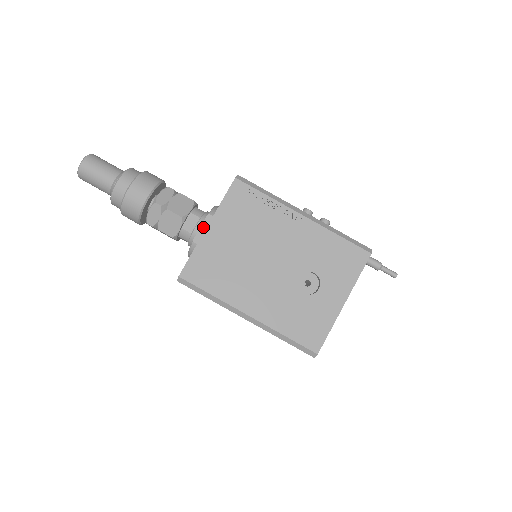
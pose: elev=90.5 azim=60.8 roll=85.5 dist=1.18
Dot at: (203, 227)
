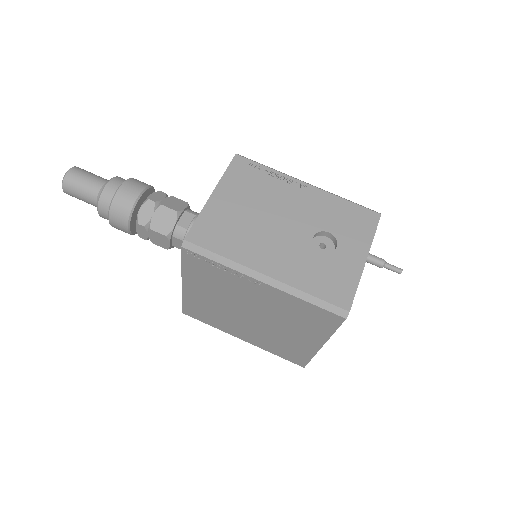
Dot at: occluded
